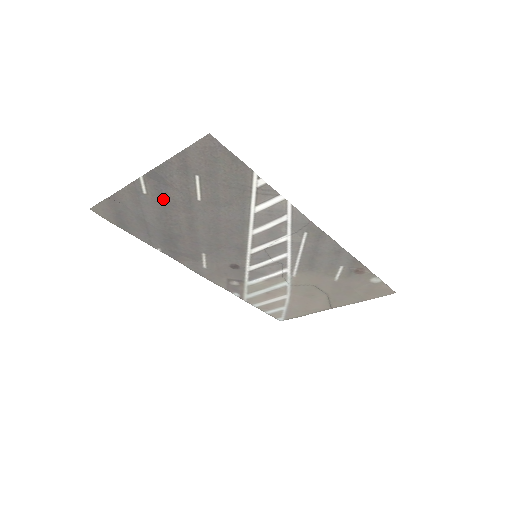
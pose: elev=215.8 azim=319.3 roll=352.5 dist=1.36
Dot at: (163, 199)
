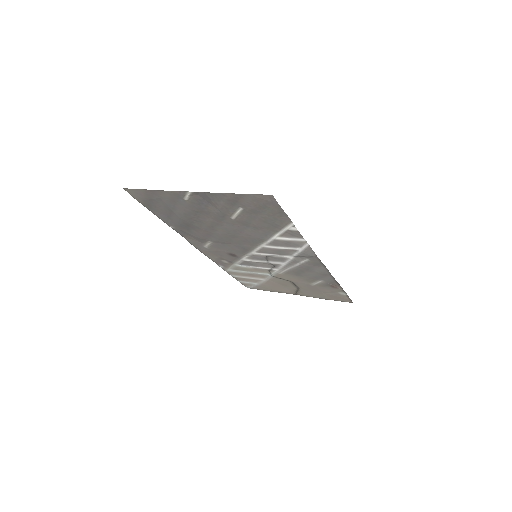
Dot at: (200, 207)
